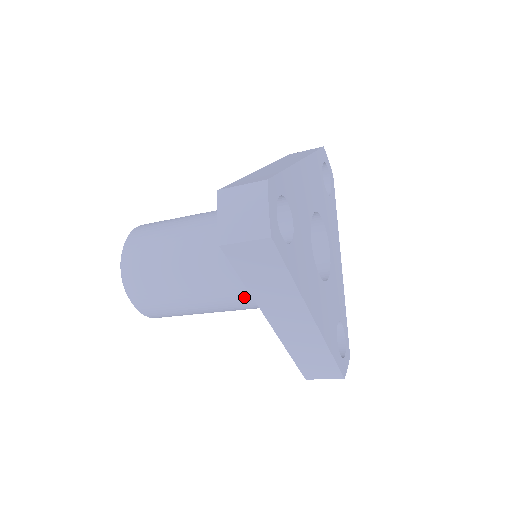
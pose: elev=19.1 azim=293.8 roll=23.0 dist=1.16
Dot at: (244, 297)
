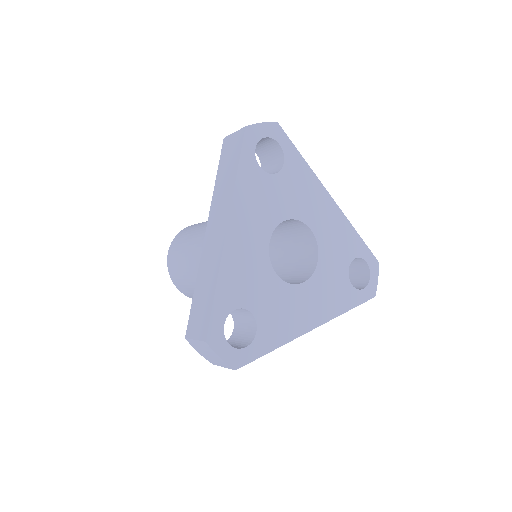
Dot at: occluded
